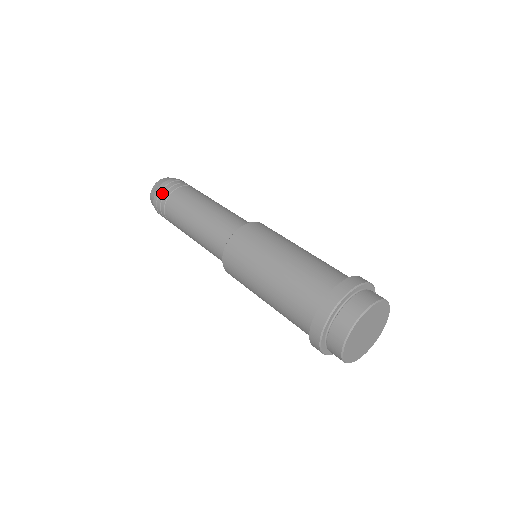
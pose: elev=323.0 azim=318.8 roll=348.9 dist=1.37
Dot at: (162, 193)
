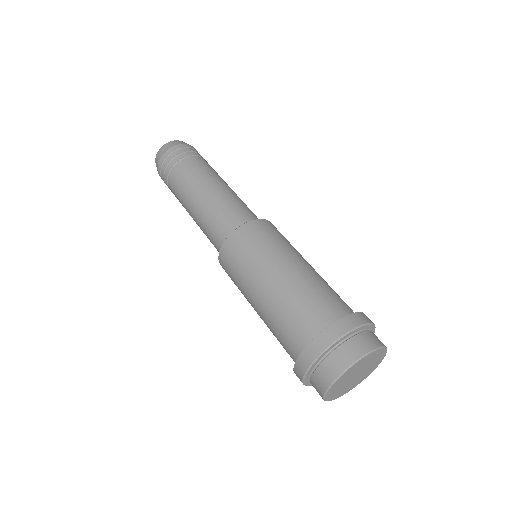
Dot at: occluded
